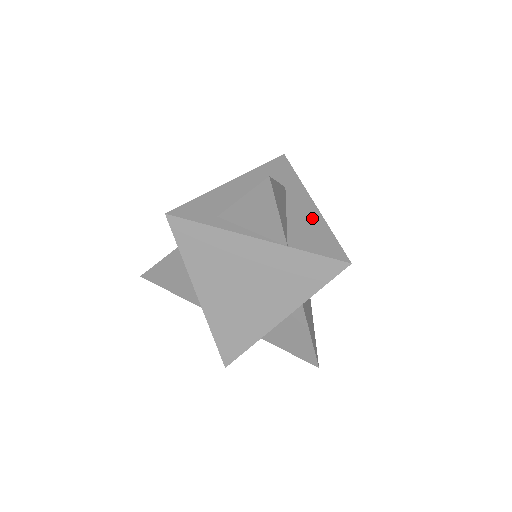
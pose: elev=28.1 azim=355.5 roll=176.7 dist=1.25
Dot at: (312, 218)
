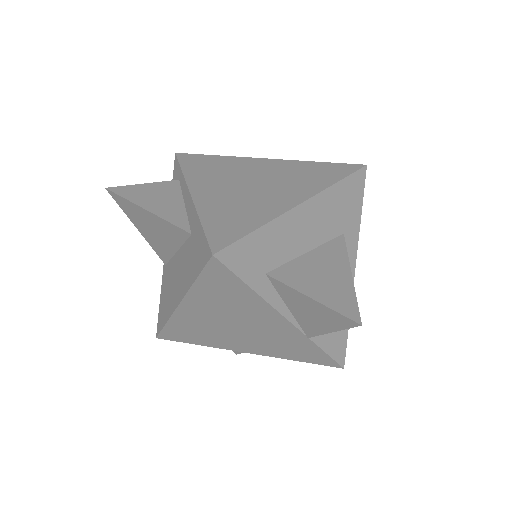
Dot at: occluded
